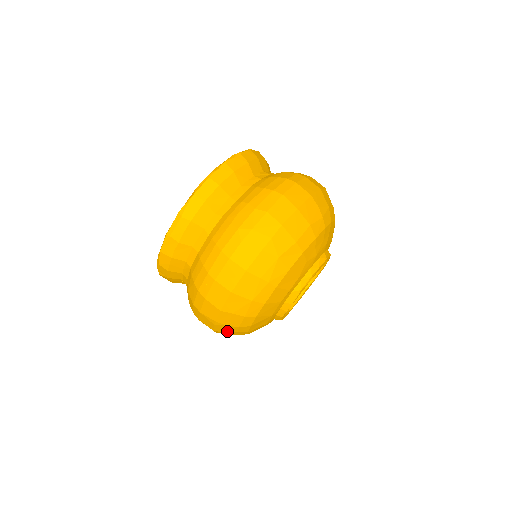
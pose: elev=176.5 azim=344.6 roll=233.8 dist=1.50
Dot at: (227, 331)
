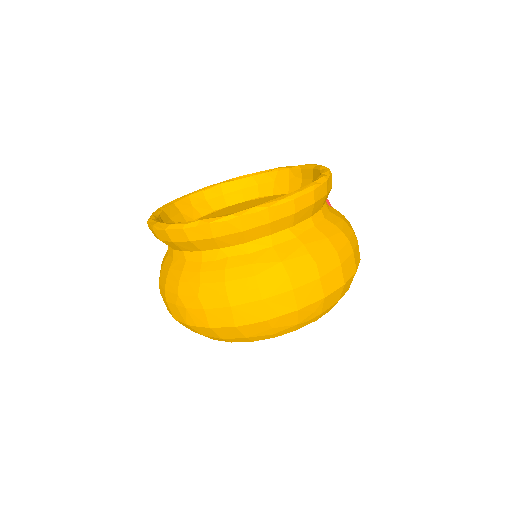
Dot at: occluded
